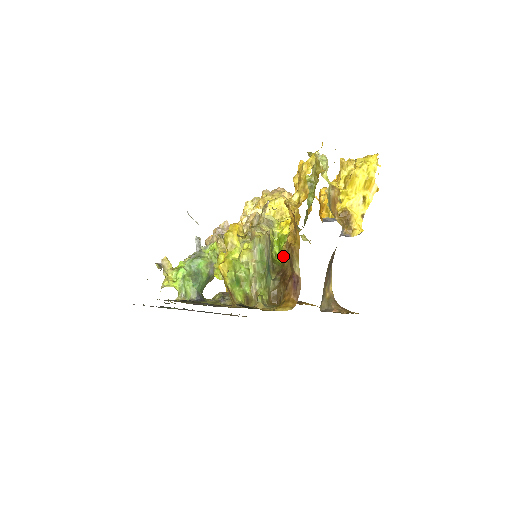
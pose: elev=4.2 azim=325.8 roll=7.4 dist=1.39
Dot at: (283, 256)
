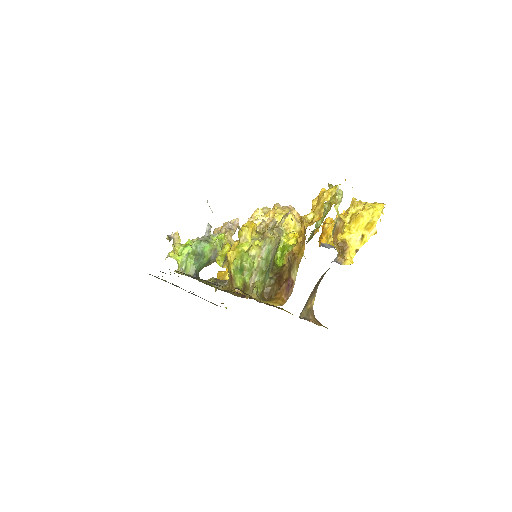
Dot at: (283, 262)
